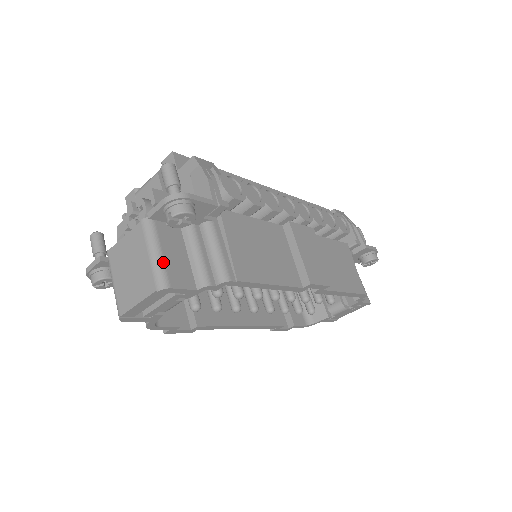
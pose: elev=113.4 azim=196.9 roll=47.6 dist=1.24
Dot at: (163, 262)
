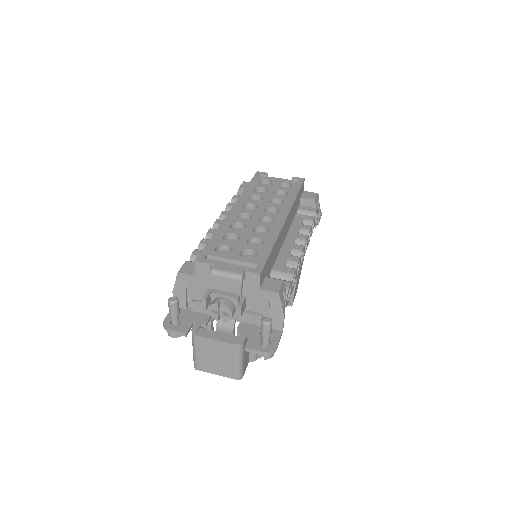
Dot at: (243, 366)
